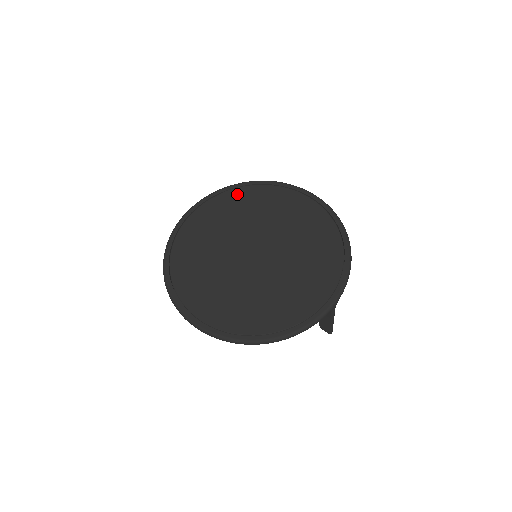
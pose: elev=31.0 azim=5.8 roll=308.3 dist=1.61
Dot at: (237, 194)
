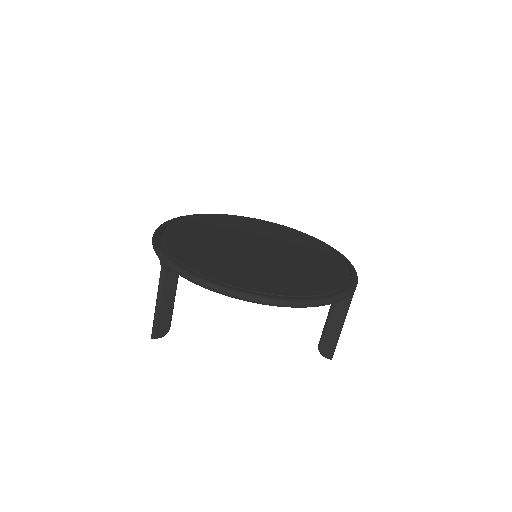
Dot at: (222, 218)
